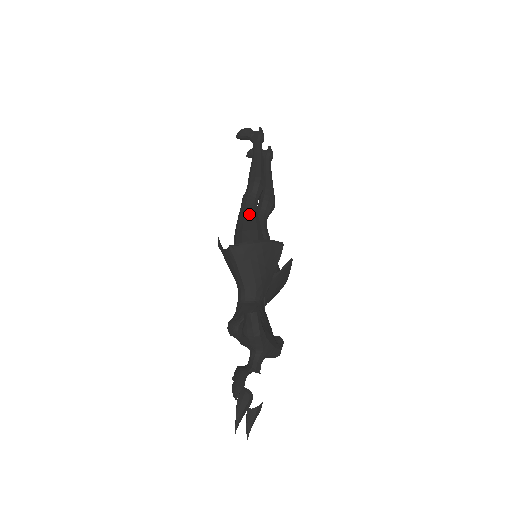
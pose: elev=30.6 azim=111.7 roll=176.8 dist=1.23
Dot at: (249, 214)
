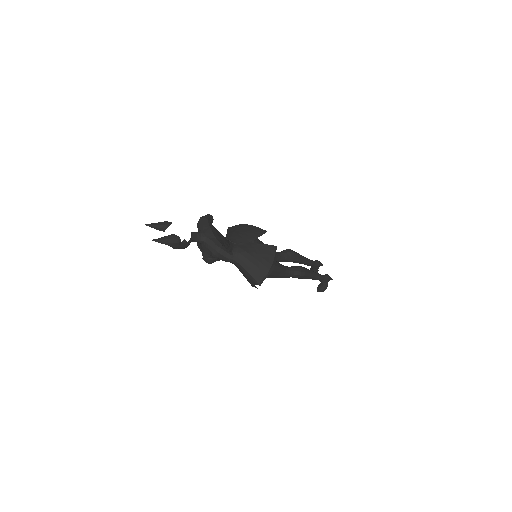
Dot at: occluded
